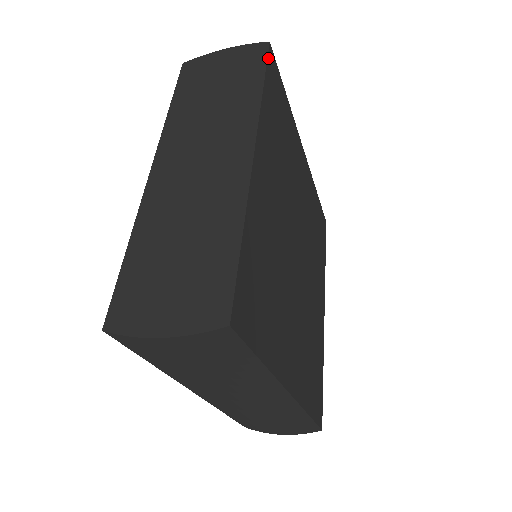
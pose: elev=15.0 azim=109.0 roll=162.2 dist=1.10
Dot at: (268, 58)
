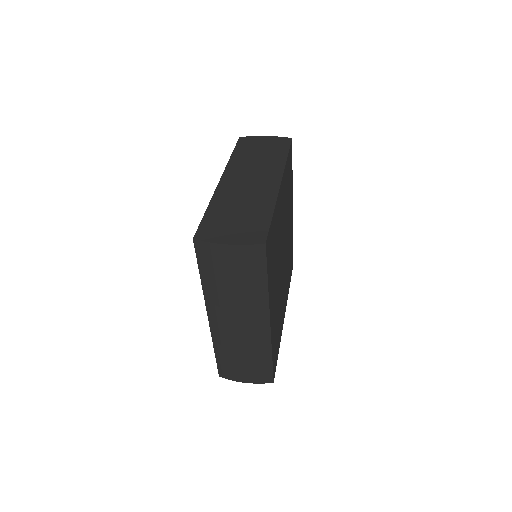
Dot at: occluded
